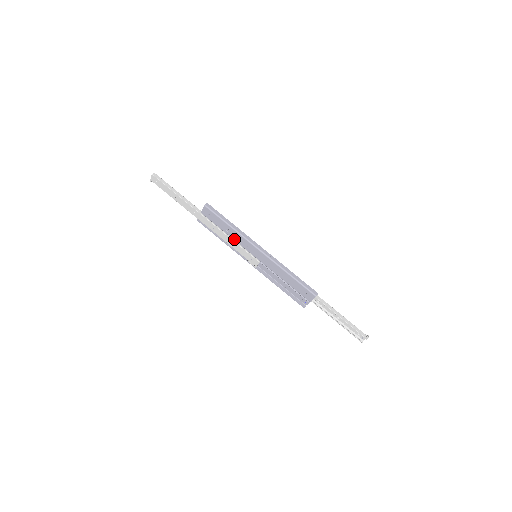
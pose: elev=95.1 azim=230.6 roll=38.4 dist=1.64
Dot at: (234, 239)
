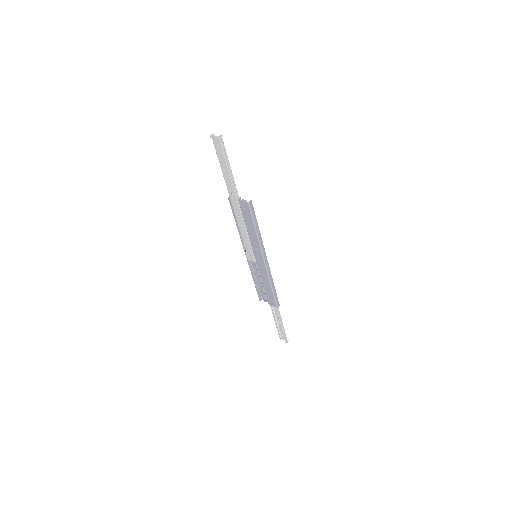
Dot at: (250, 237)
